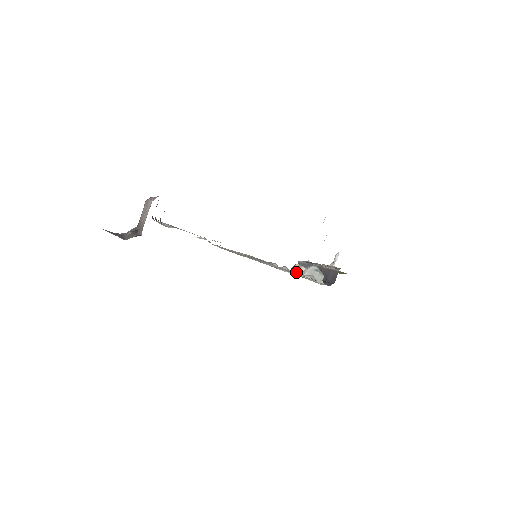
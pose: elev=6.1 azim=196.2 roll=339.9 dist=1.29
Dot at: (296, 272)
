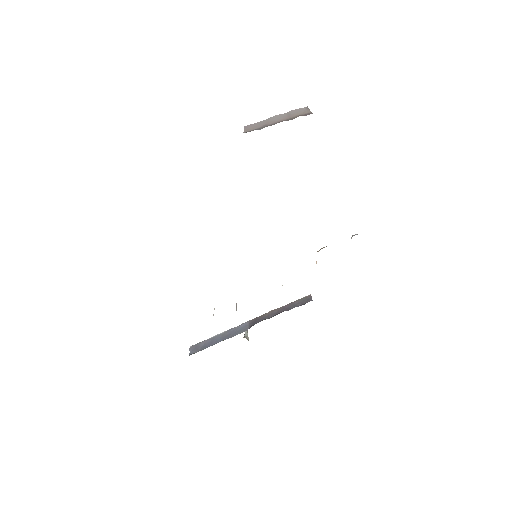
Dot at: occluded
